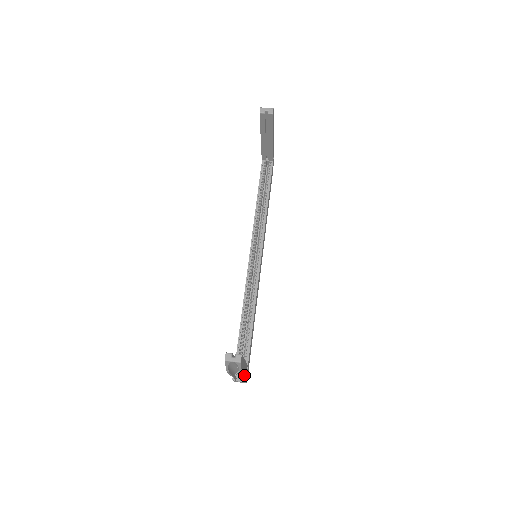
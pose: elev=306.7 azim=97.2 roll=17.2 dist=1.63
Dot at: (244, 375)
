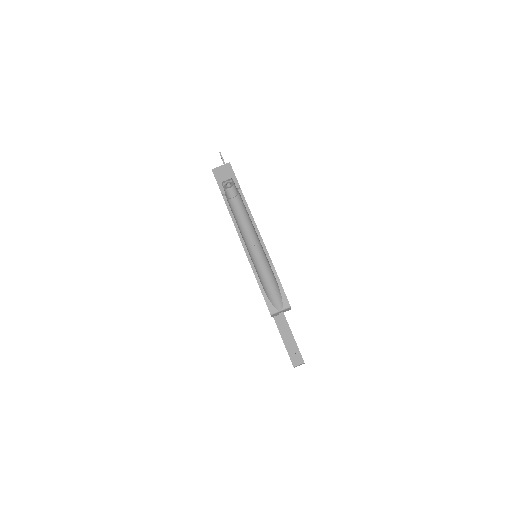
Dot at: occluded
